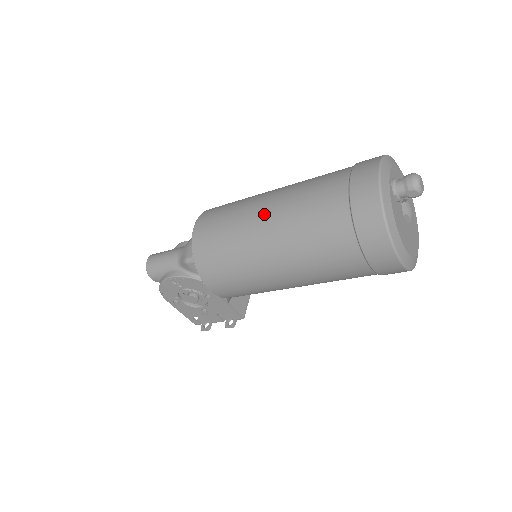
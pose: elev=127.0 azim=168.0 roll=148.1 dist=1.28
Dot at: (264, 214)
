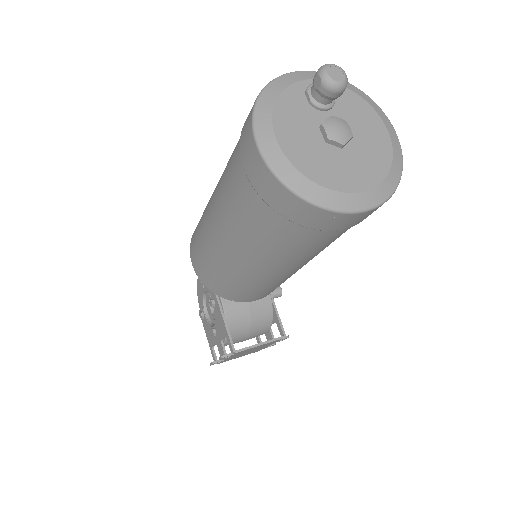
Dot at: occluded
